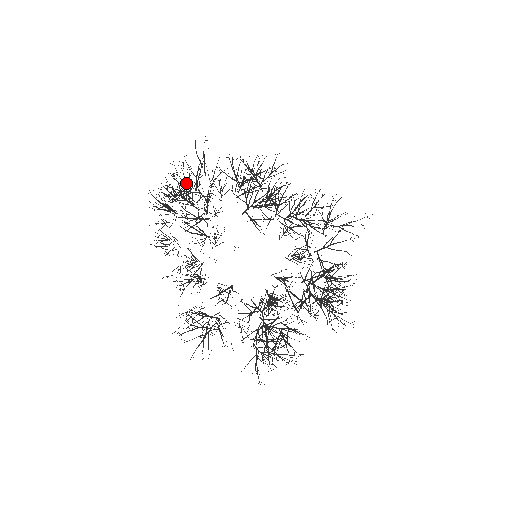
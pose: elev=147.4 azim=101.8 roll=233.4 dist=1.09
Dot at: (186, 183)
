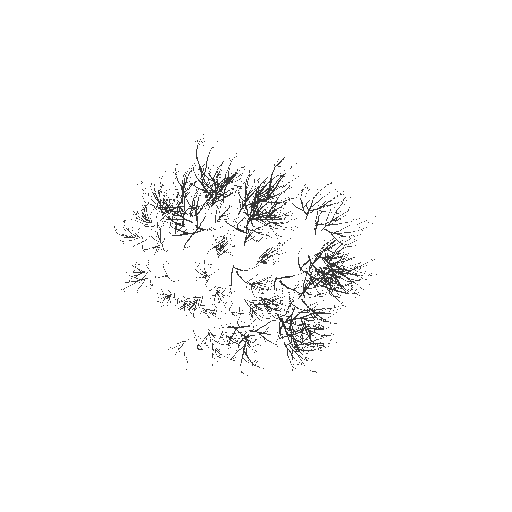
Dot at: (177, 195)
